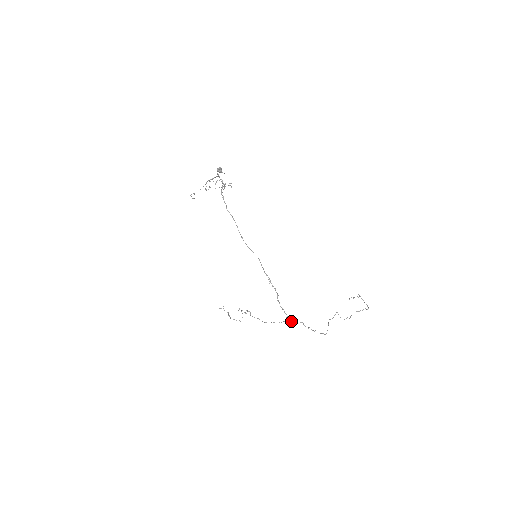
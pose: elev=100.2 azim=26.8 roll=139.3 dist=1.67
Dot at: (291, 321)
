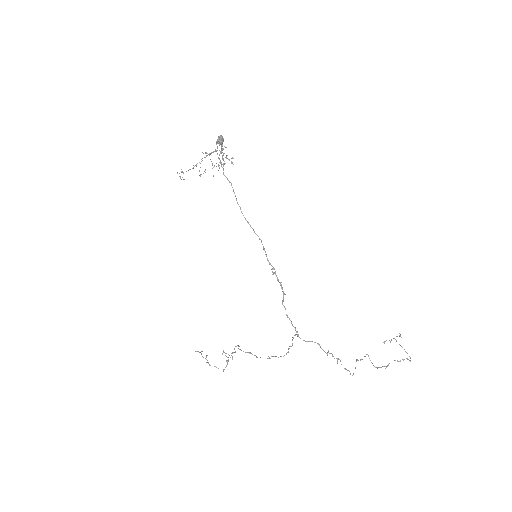
Dot at: occluded
